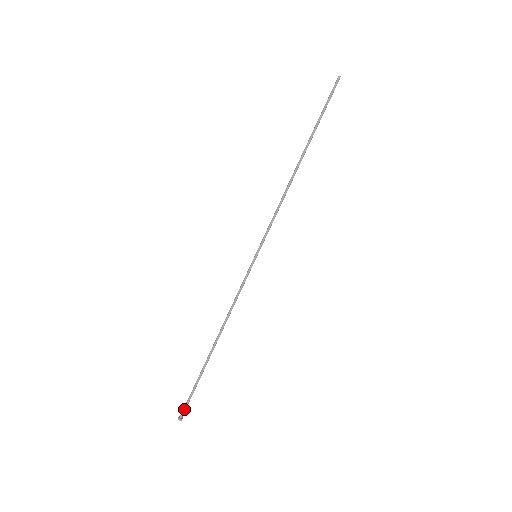
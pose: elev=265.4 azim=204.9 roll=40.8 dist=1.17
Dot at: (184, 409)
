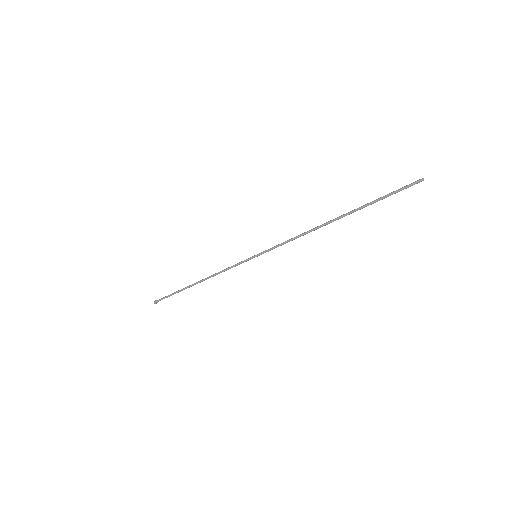
Dot at: (160, 300)
